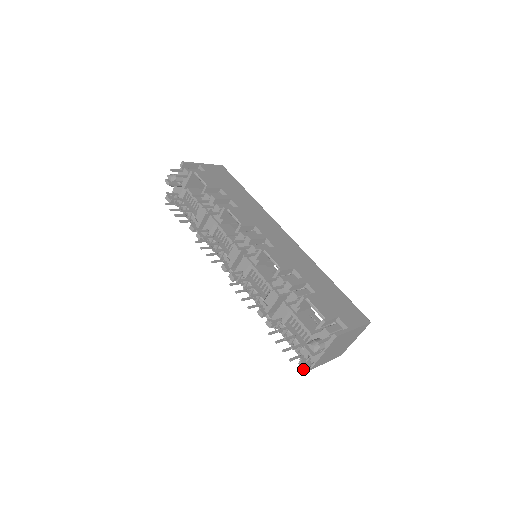
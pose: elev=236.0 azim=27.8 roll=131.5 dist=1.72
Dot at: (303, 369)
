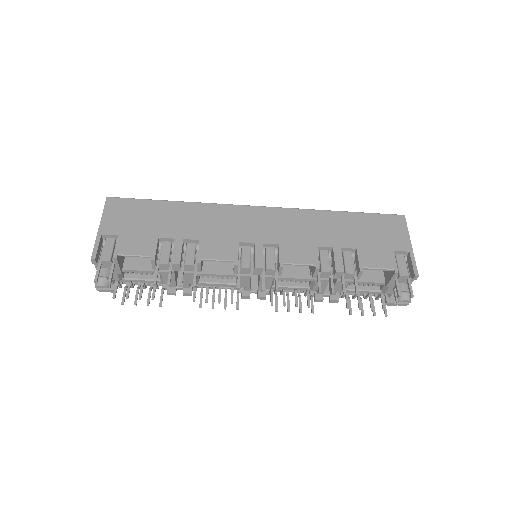
Dot at: occluded
